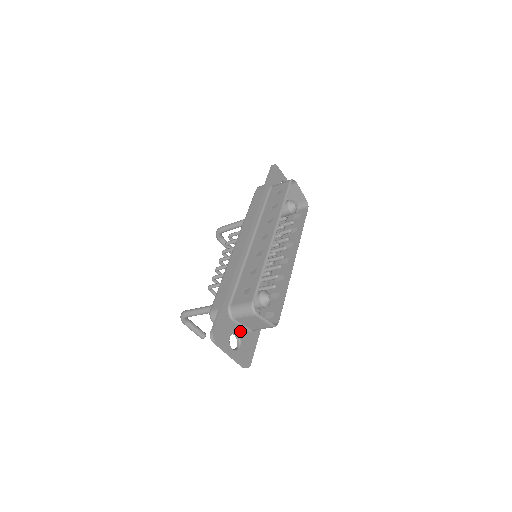
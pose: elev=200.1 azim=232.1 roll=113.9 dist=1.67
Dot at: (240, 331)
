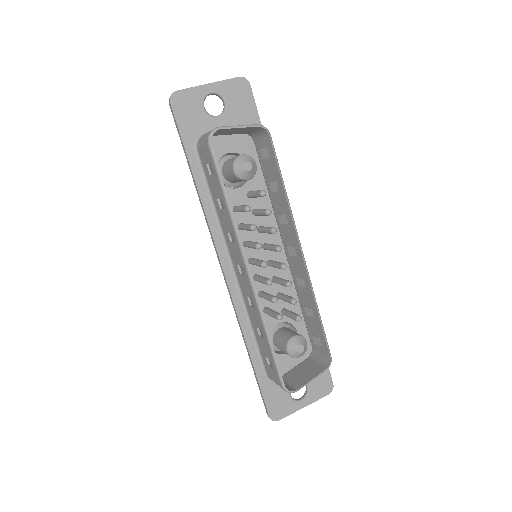
Dot at: occluded
